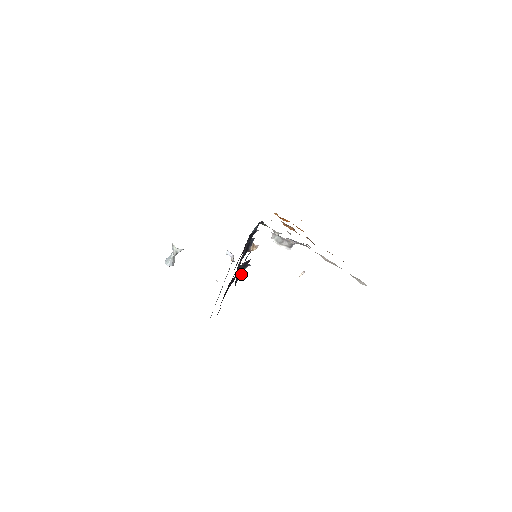
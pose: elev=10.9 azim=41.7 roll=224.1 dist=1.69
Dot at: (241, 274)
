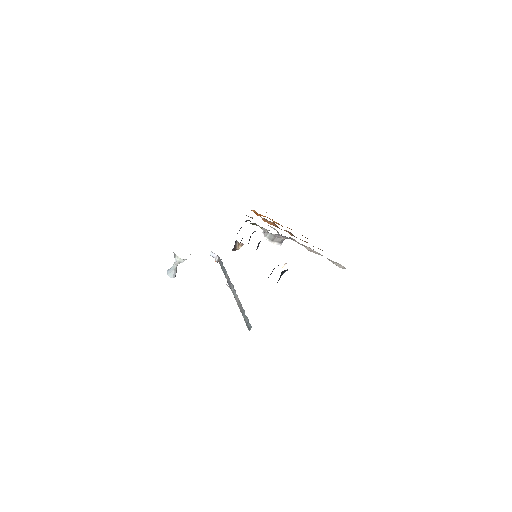
Dot at: occluded
